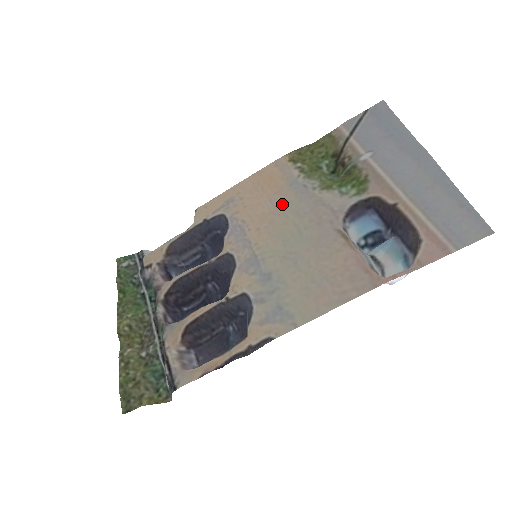
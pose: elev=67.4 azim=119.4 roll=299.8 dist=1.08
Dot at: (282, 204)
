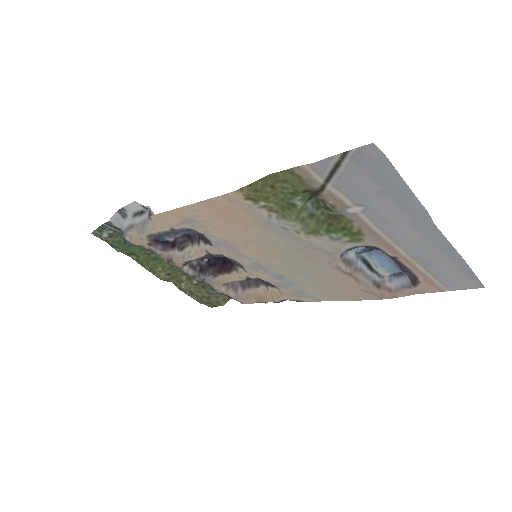
Dot at: (264, 239)
